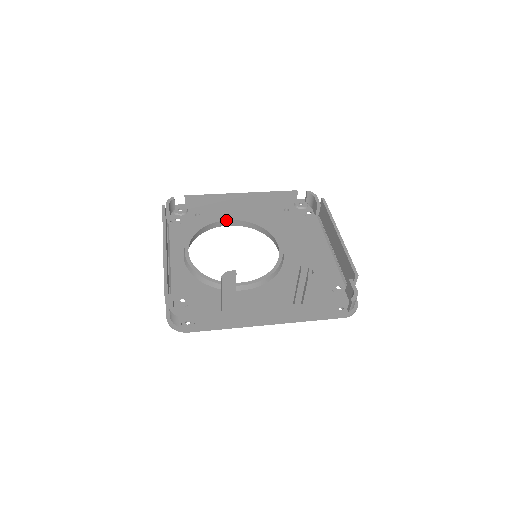
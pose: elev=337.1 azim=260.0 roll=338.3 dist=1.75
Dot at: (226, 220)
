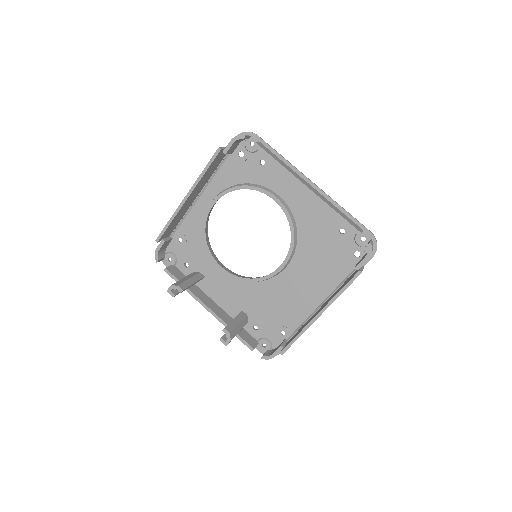
Dot at: (272, 198)
